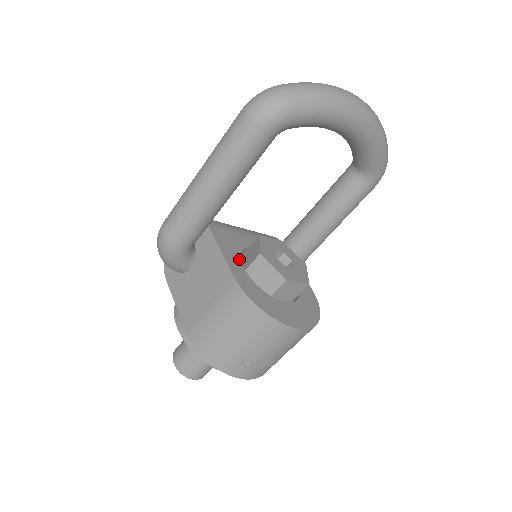
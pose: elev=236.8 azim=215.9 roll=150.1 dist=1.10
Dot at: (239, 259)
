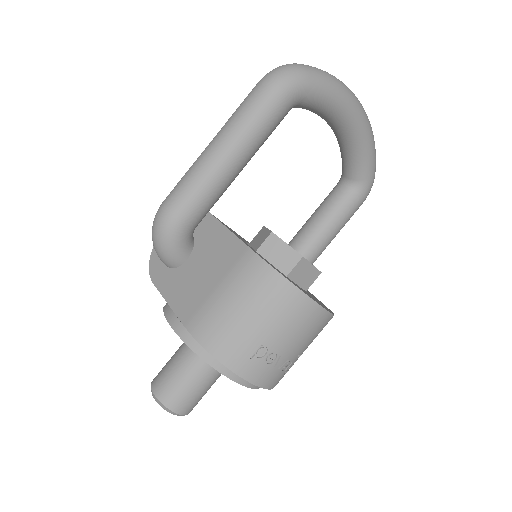
Dot at: (246, 243)
